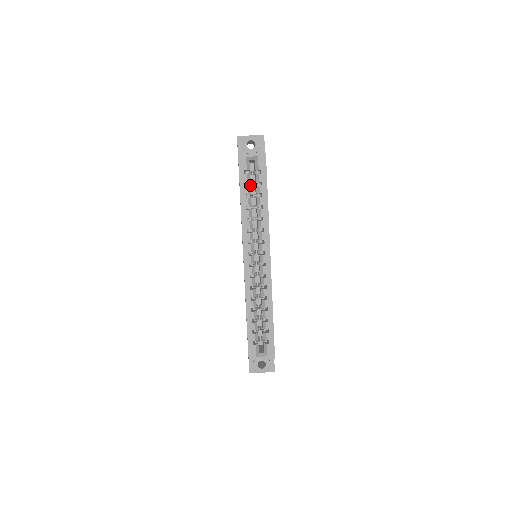
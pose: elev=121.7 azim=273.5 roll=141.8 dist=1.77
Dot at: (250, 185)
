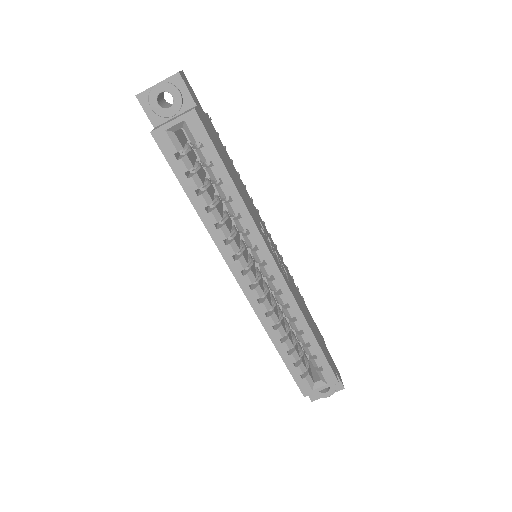
Dot at: (196, 169)
